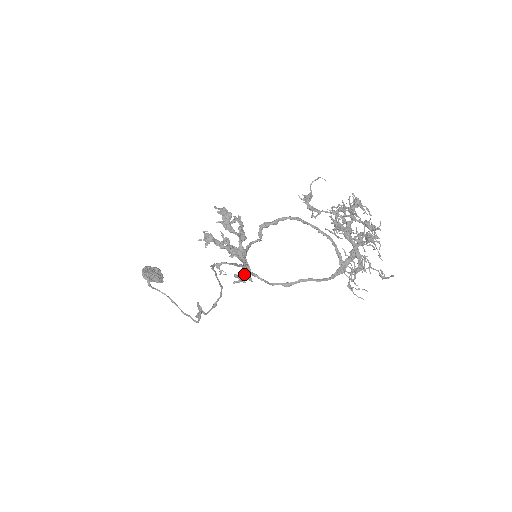
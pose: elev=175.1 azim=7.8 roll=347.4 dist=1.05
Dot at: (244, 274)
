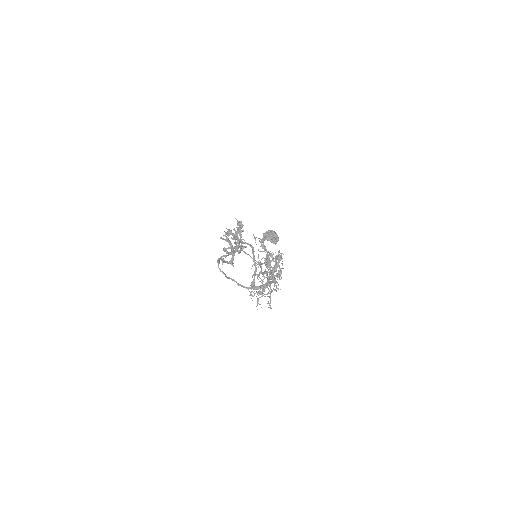
Dot at: (230, 260)
